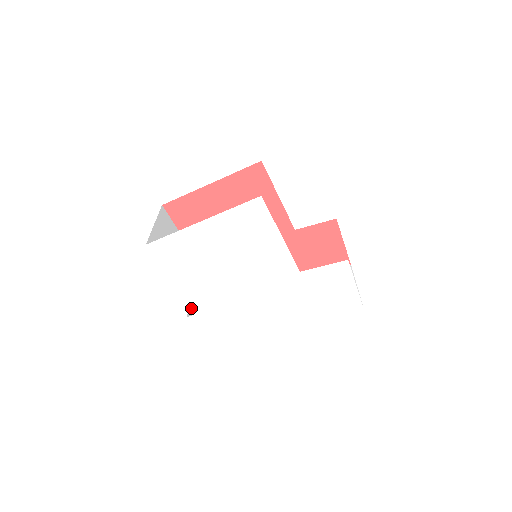
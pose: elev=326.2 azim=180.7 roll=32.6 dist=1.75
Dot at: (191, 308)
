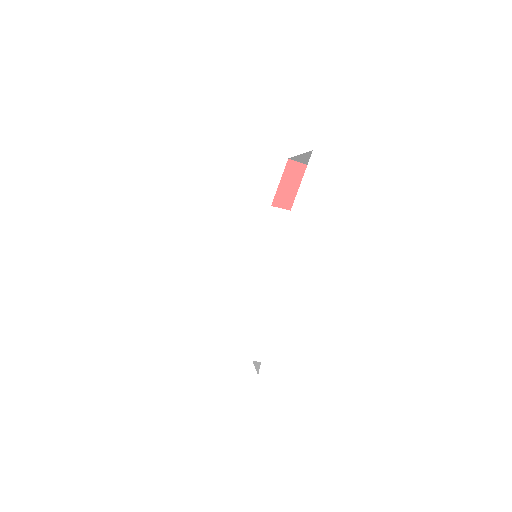
Dot at: (259, 367)
